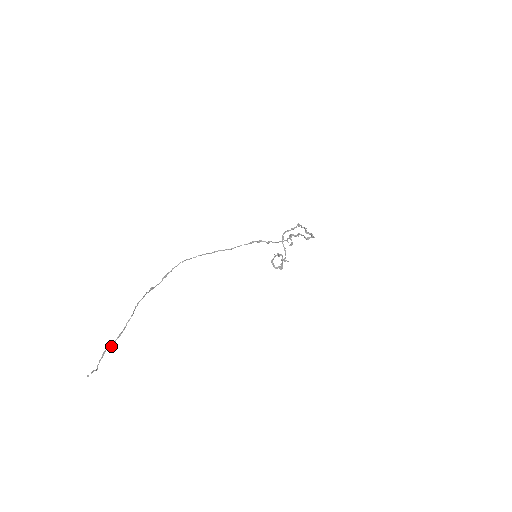
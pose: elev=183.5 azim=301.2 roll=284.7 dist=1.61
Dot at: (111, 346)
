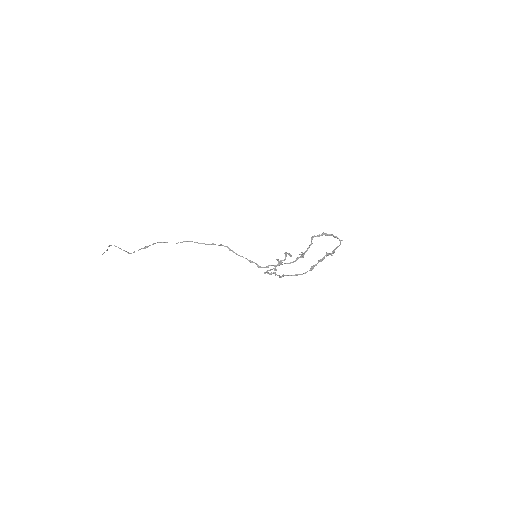
Dot at: occluded
